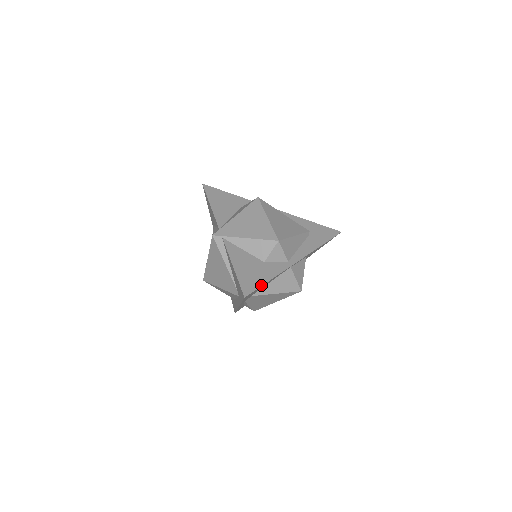
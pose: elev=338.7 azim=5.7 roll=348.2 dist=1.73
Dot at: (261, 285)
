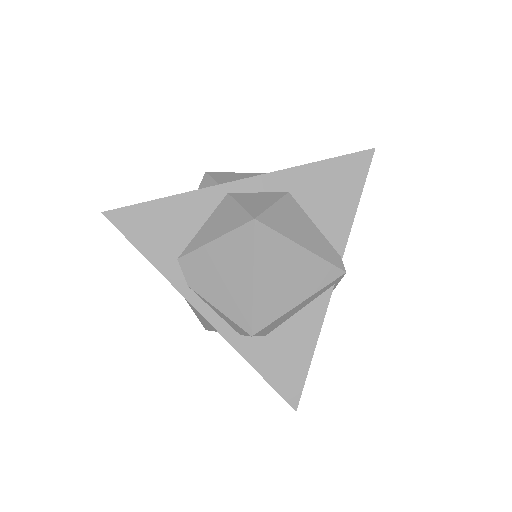
Dot at: (142, 203)
